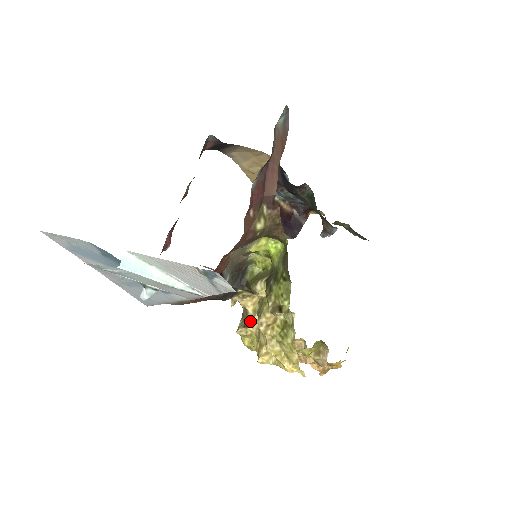
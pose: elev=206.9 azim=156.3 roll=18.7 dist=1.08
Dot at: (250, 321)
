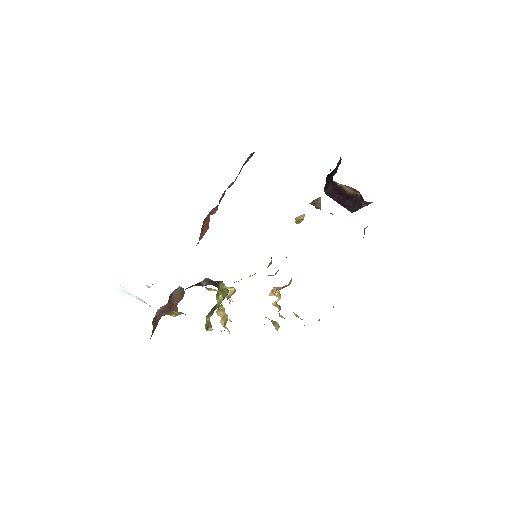
Dot at: (226, 297)
